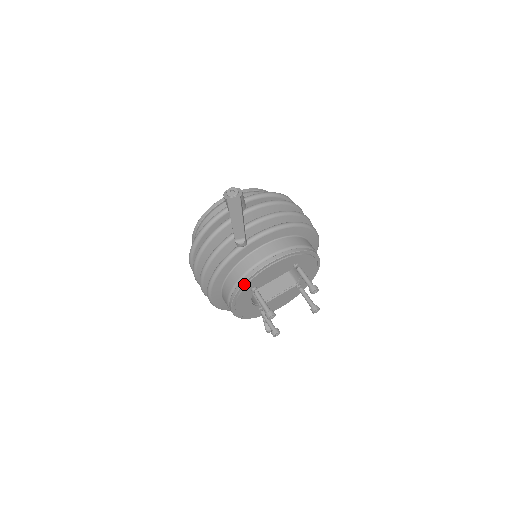
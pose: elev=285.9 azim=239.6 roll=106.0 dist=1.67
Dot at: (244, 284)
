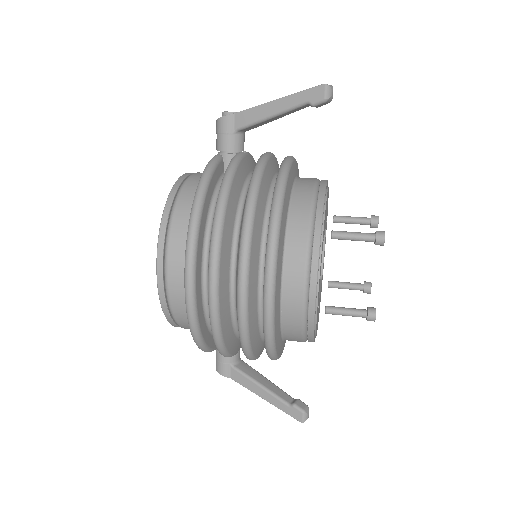
Dot at: (323, 208)
